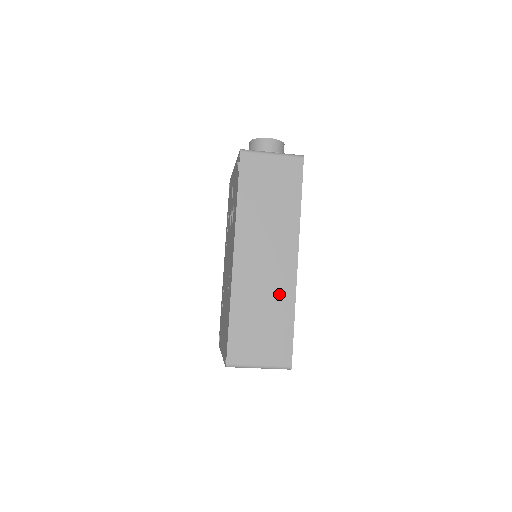
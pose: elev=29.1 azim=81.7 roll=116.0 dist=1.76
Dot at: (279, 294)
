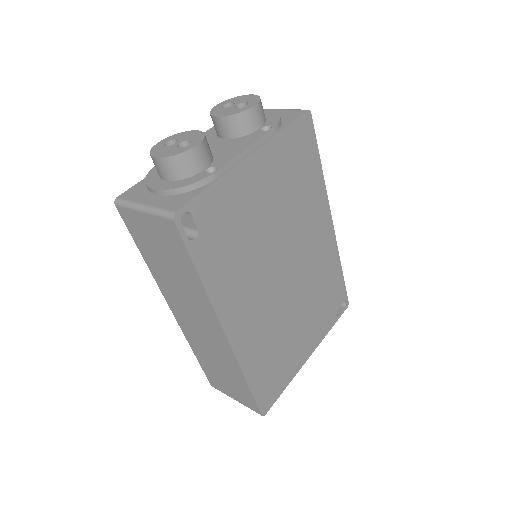
Dot at: (224, 357)
